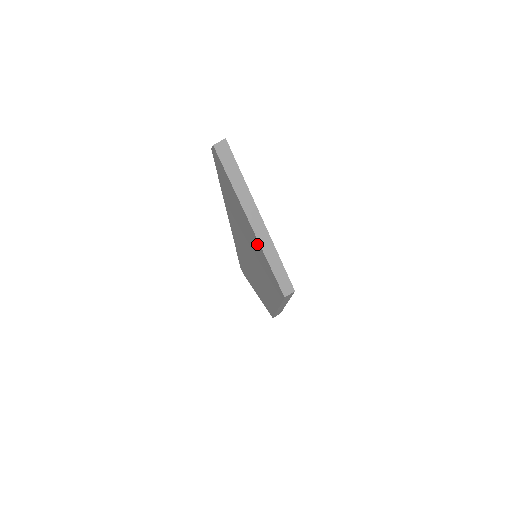
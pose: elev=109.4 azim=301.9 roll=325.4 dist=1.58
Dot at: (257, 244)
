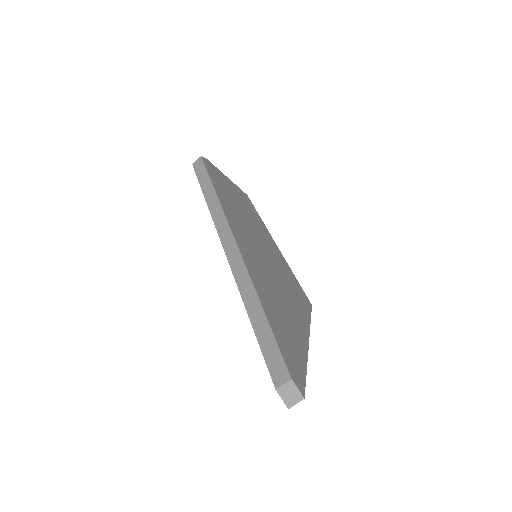
Dot at: occluded
